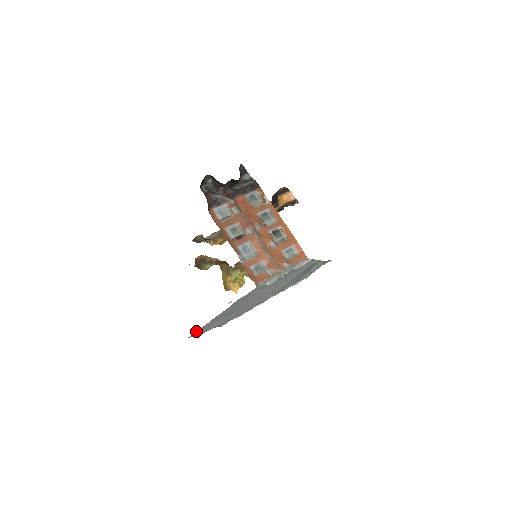
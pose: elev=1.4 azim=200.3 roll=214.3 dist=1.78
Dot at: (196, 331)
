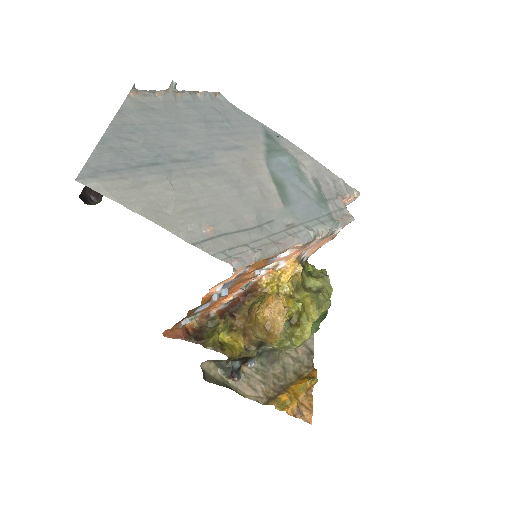
Dot at: (85, 165)
